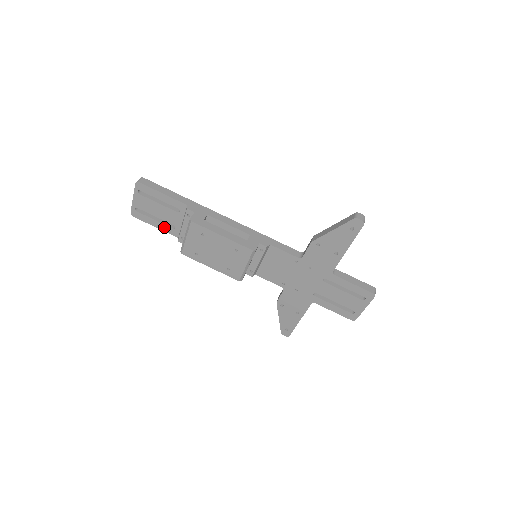
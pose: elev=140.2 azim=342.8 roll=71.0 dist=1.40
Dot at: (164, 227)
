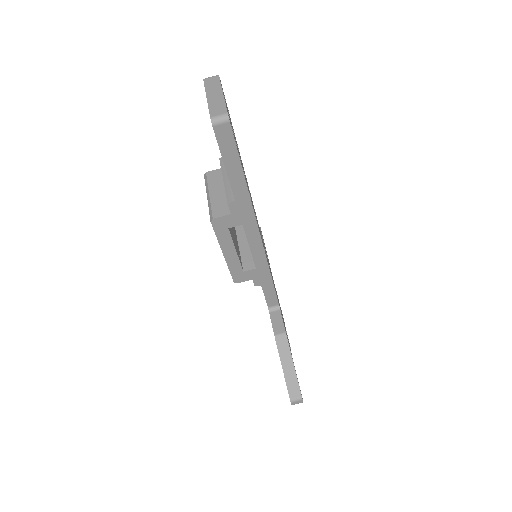
Dot at: occluded
